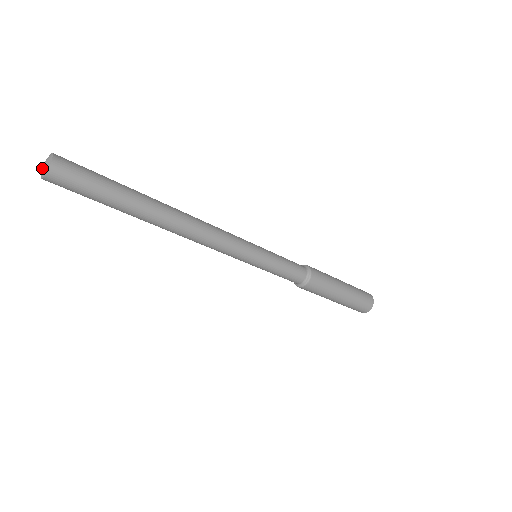
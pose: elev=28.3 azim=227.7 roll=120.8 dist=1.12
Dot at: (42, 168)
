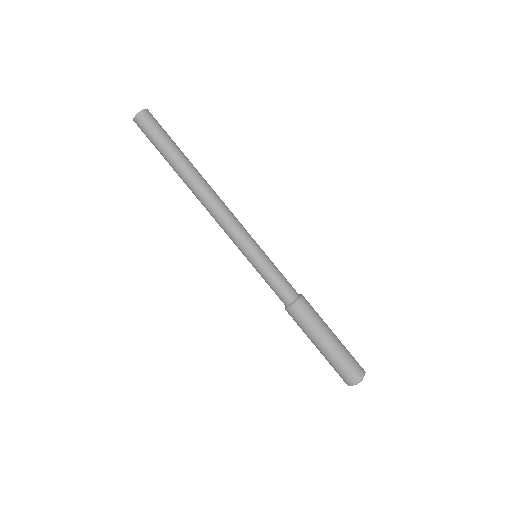
Dot at: occluded
